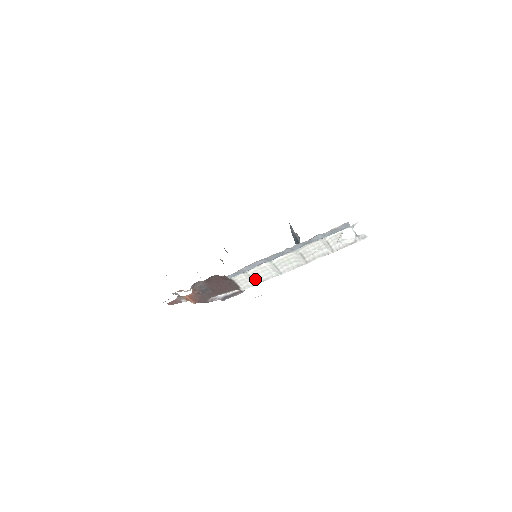
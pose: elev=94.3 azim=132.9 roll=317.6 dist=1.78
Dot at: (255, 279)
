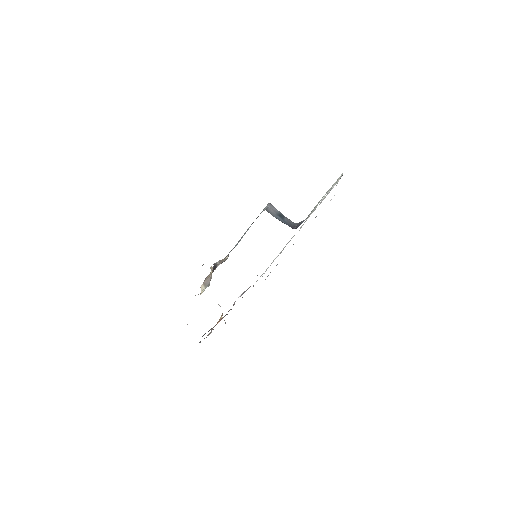
Dot at: (266, 270)
